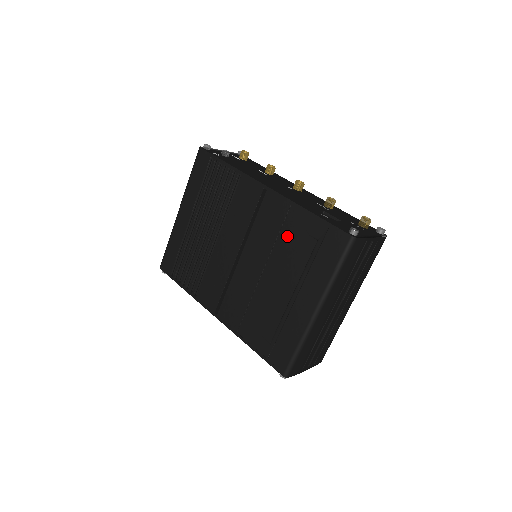
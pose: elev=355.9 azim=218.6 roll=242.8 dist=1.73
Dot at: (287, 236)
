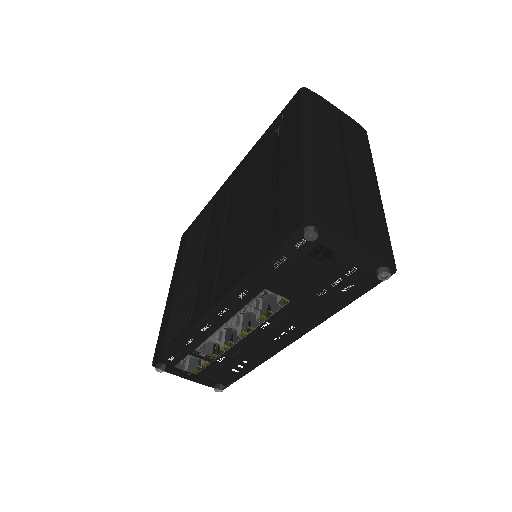
Dot at: (256, 162)
